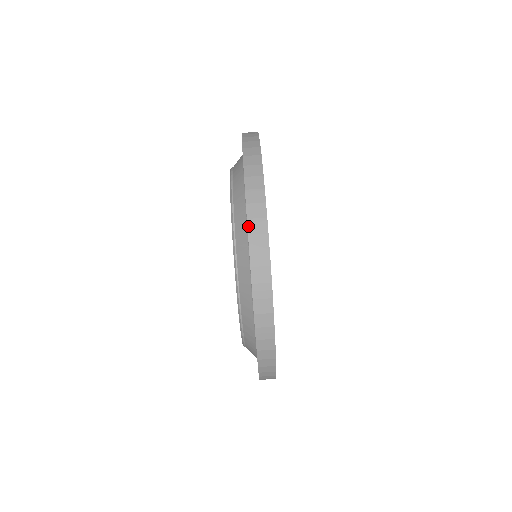
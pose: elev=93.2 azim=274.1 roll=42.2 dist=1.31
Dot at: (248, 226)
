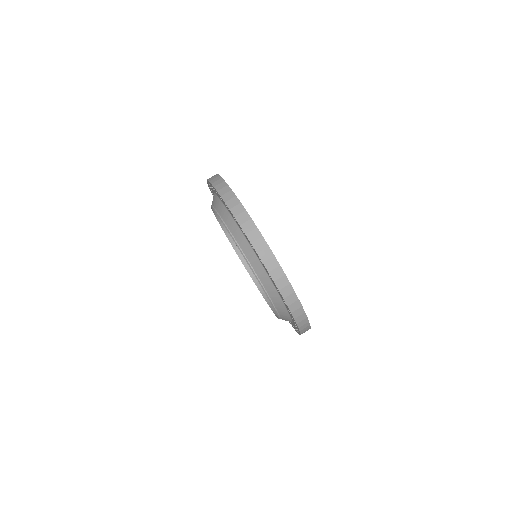
Dot at: (237, 221)
